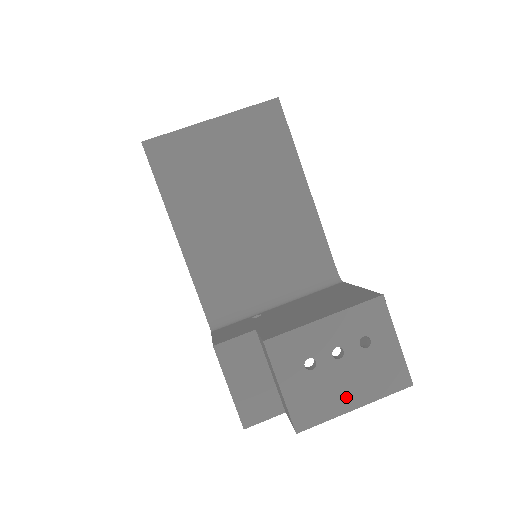
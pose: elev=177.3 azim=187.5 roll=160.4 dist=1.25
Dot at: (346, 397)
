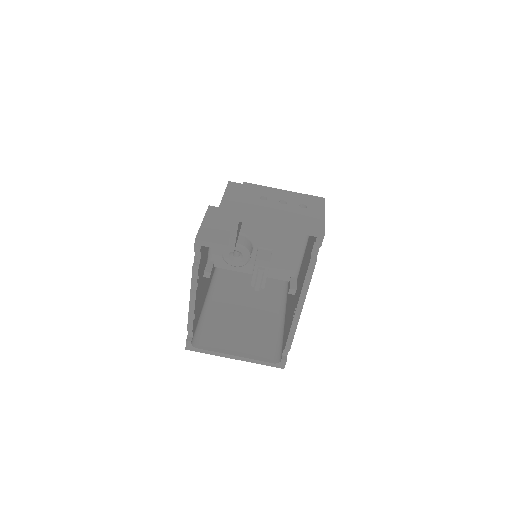
Dot at: (276, 217)
